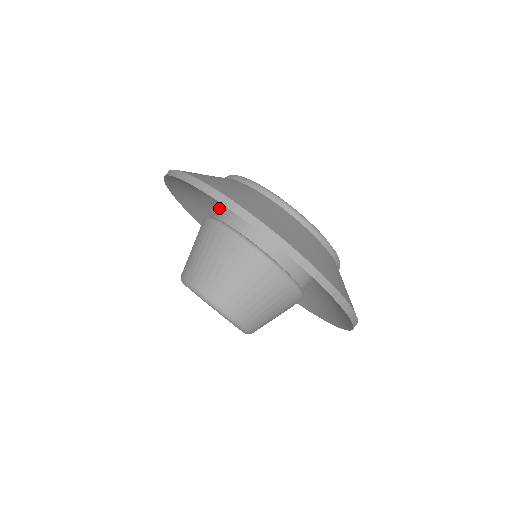
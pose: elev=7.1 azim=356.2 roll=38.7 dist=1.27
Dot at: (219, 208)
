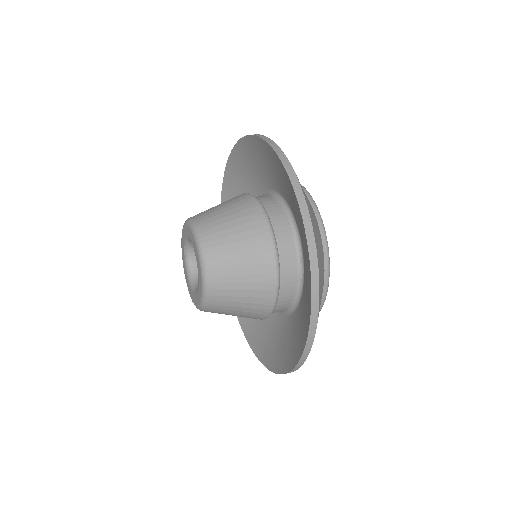
Dot at: occluded
